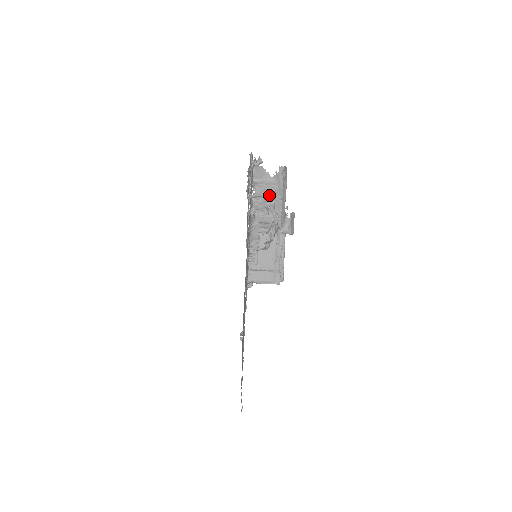
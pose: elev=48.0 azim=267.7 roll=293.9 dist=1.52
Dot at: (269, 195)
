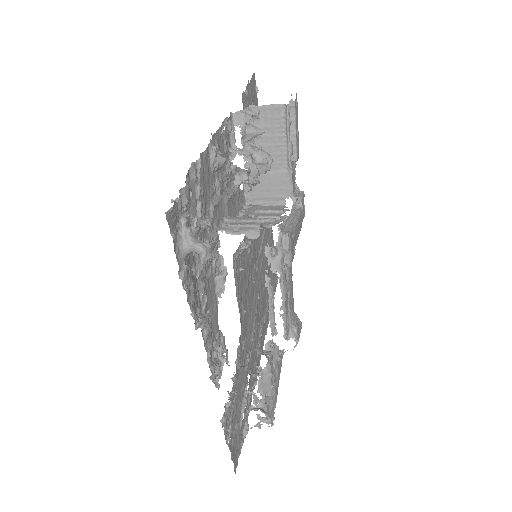
Dot at: occluded
